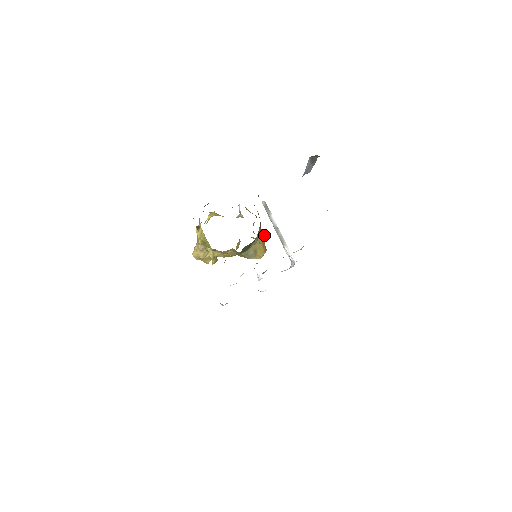
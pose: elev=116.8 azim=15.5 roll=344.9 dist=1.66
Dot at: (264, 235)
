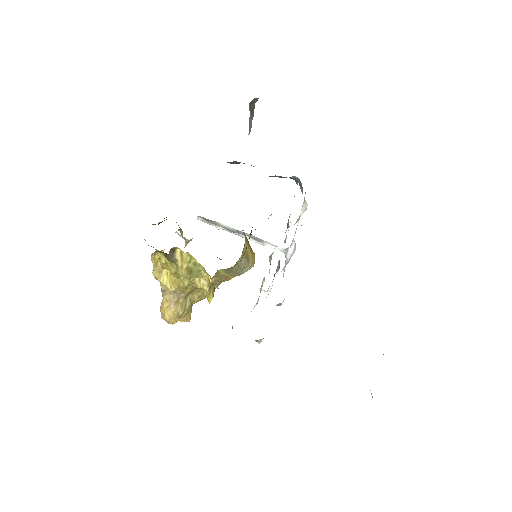
Dot at: occluded
